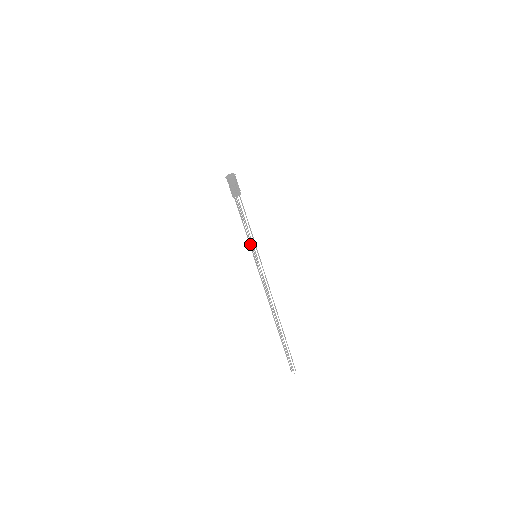
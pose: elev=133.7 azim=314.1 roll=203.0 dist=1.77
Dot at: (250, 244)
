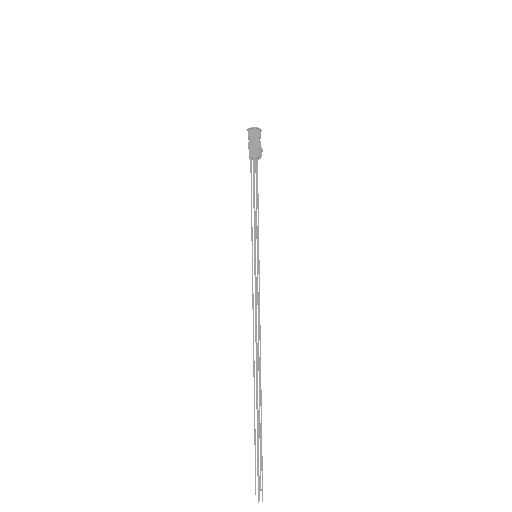
Dot at: (252, 235)
